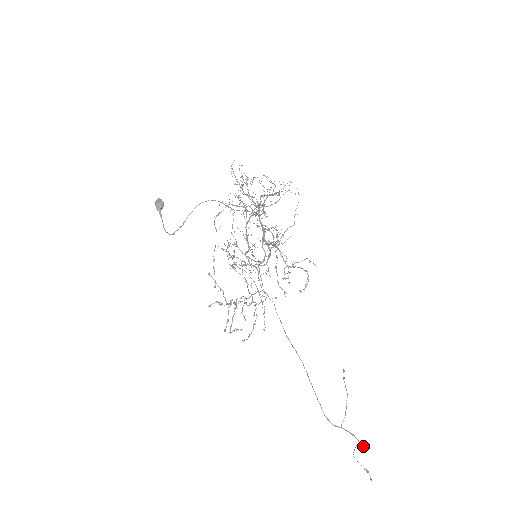
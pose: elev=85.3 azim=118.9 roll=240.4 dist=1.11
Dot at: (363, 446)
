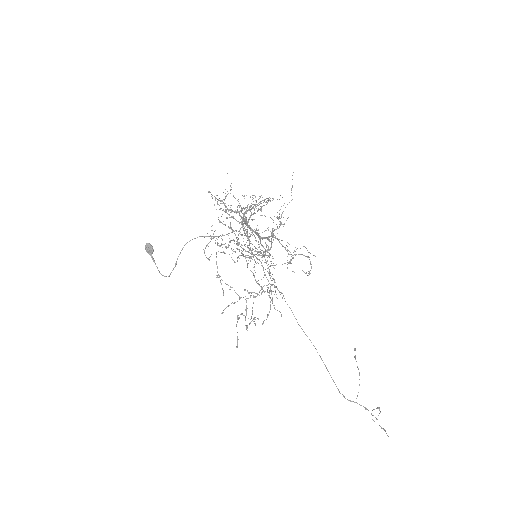
Dot at: occluded
